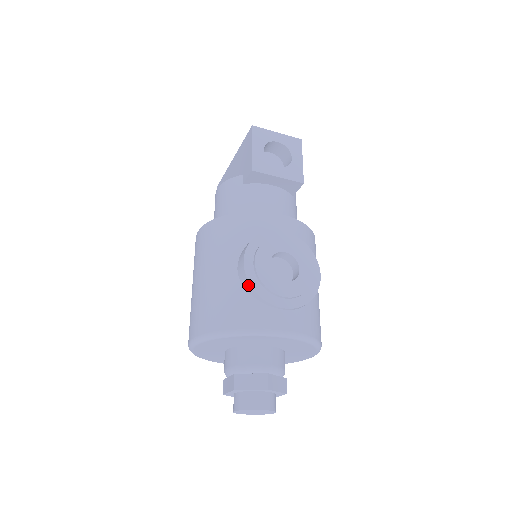
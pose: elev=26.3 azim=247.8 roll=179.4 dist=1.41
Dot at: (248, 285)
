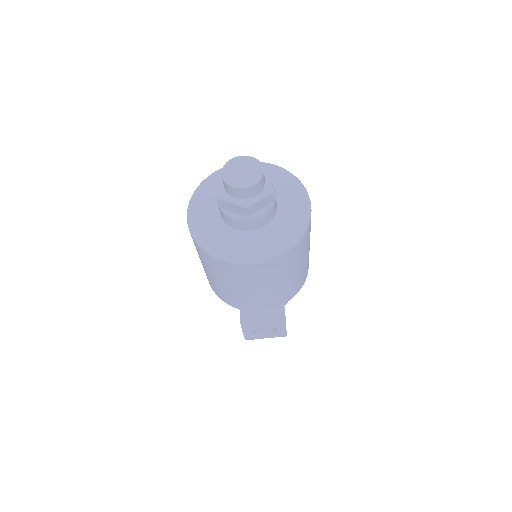
Dot at: occluded
